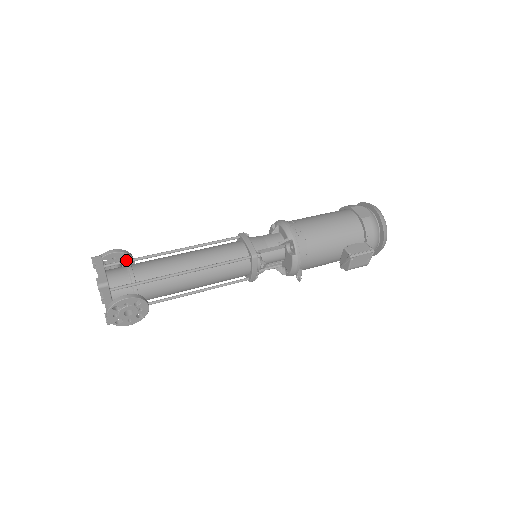
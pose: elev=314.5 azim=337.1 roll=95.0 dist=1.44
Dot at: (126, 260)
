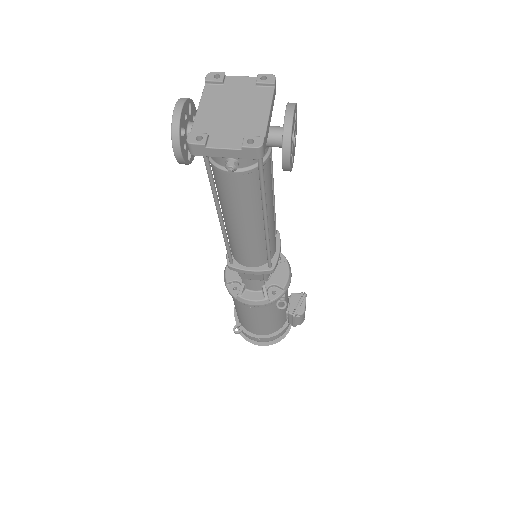
Dot at: occluded
